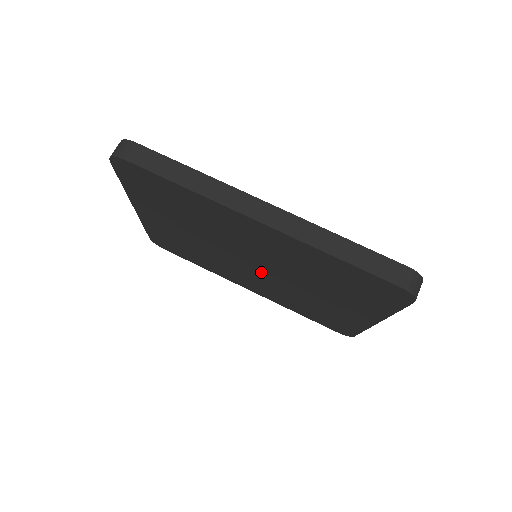
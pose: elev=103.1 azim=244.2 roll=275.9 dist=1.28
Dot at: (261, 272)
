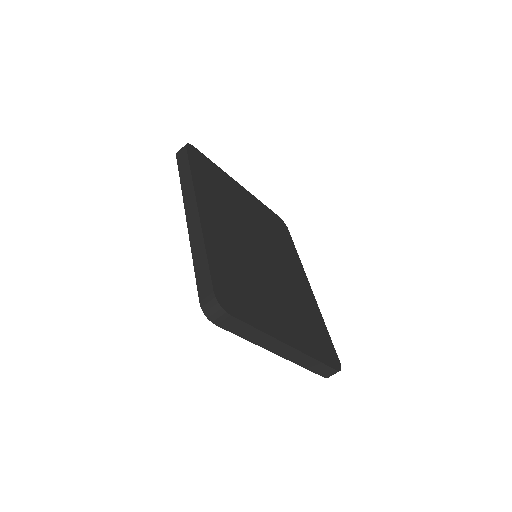
Dot at: occluded
